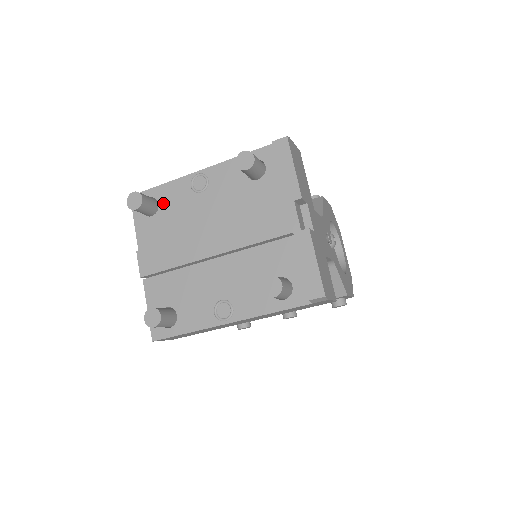
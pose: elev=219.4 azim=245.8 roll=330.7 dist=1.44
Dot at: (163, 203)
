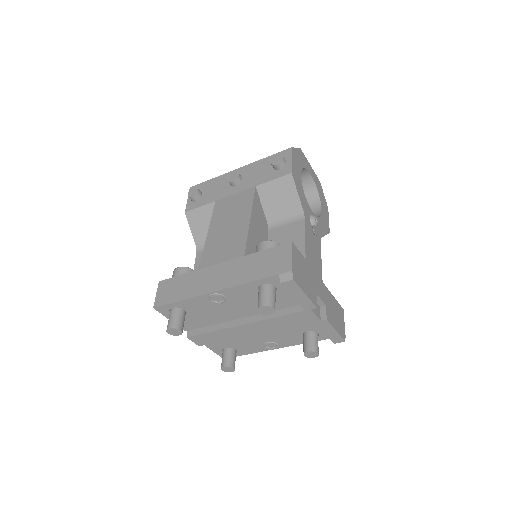
Dot at: (189, 310)
